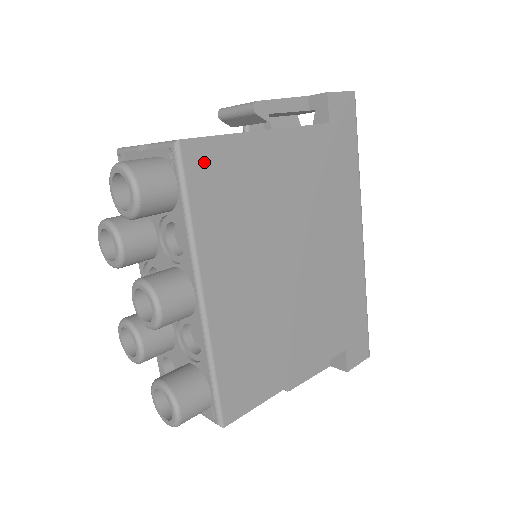
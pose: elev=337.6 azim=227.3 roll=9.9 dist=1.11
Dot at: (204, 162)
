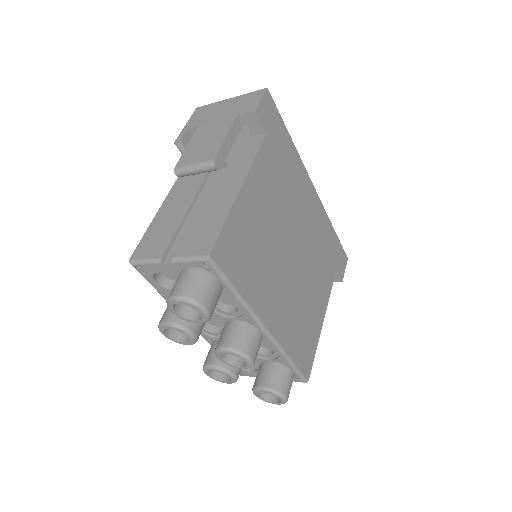
Dot at: (227, 252)
